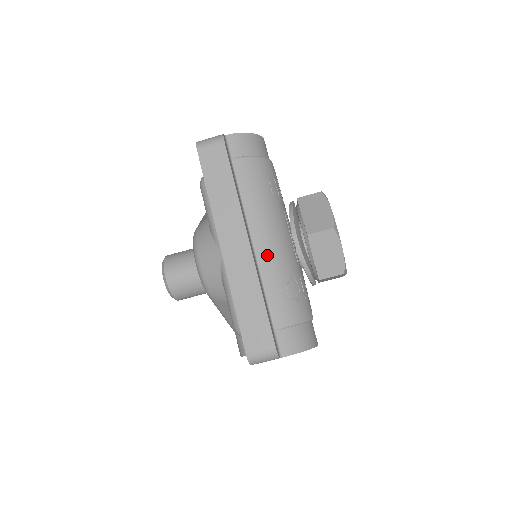
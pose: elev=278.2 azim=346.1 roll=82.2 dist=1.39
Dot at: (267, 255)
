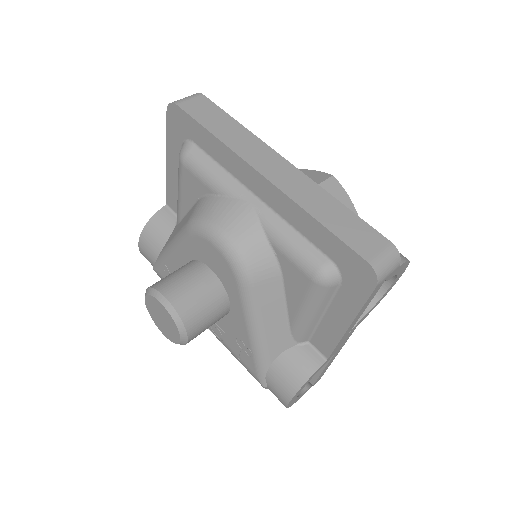
Dot at: occluded
